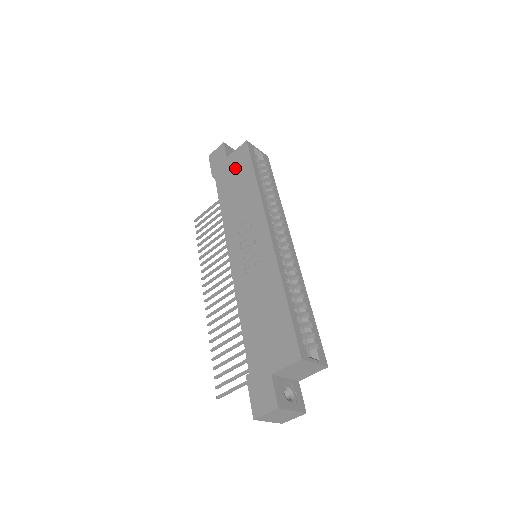
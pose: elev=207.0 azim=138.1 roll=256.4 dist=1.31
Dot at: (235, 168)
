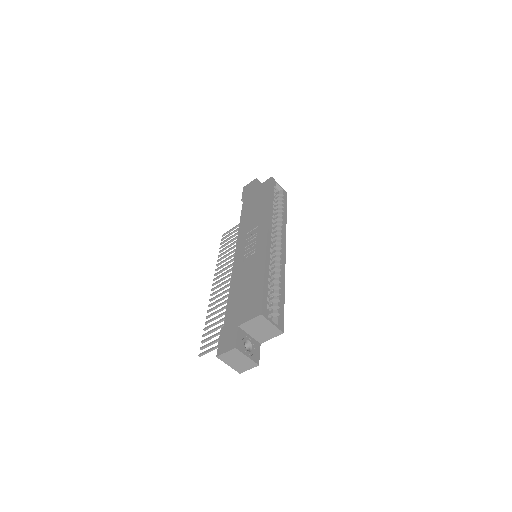
Dot at: (258, 194)
